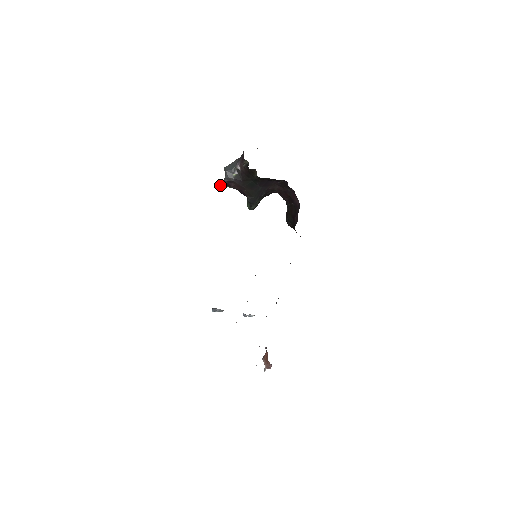
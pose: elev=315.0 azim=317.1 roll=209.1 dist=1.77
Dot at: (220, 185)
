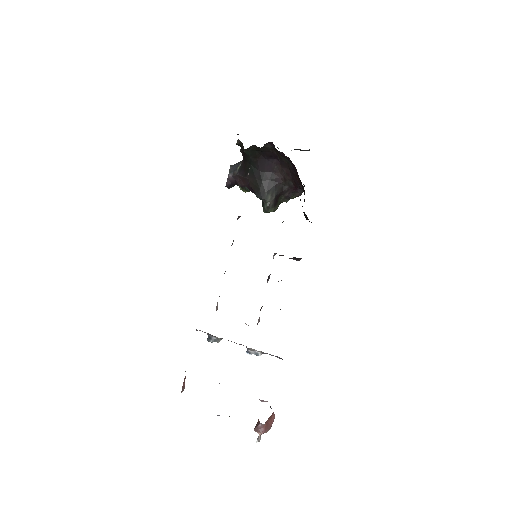
Dot at: (228, 184)
